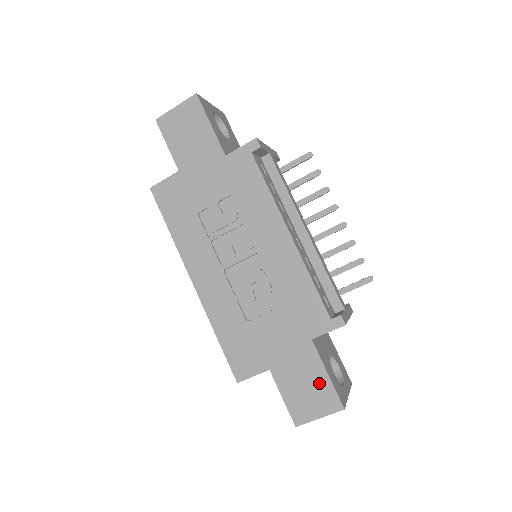
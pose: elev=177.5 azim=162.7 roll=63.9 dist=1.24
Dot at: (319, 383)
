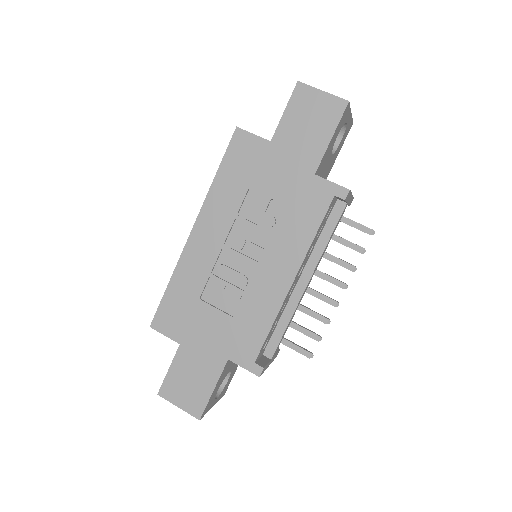
Dot at: (202, 388)
